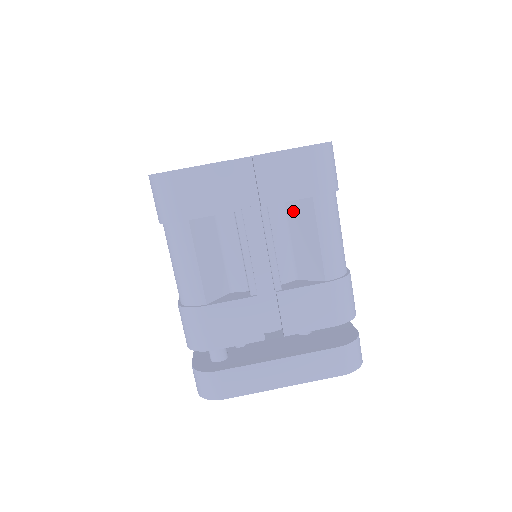
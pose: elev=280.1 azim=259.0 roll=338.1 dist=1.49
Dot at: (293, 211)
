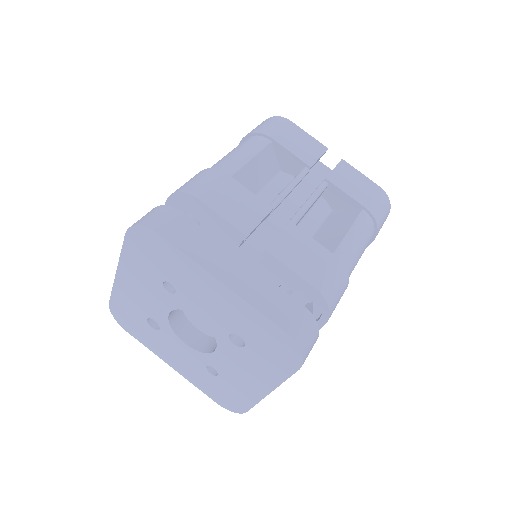
Dot at: (336, 215)
